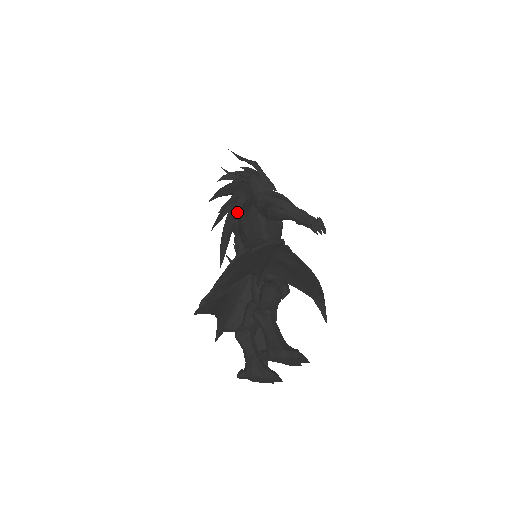
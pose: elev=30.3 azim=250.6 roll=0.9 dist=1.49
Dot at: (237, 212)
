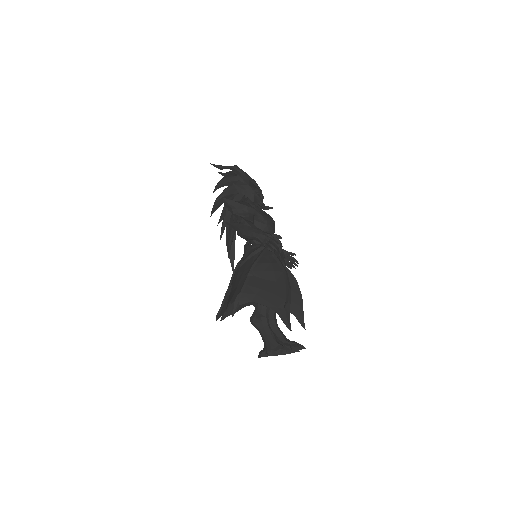
Dot at: (227, 227)
